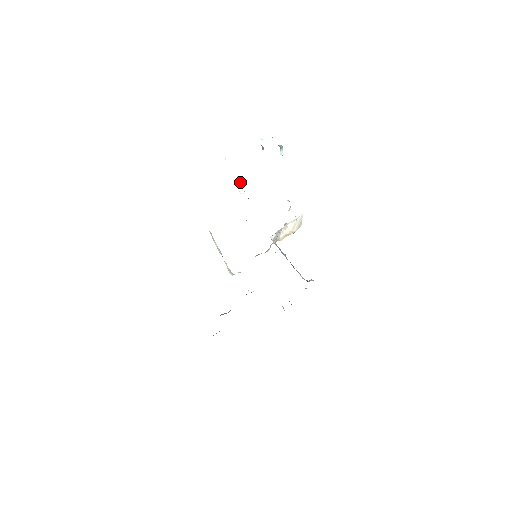
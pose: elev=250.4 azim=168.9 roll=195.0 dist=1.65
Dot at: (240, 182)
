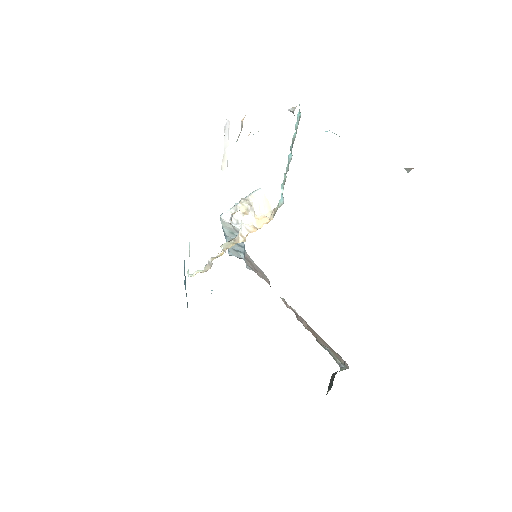
Dot at: (227, 154)
